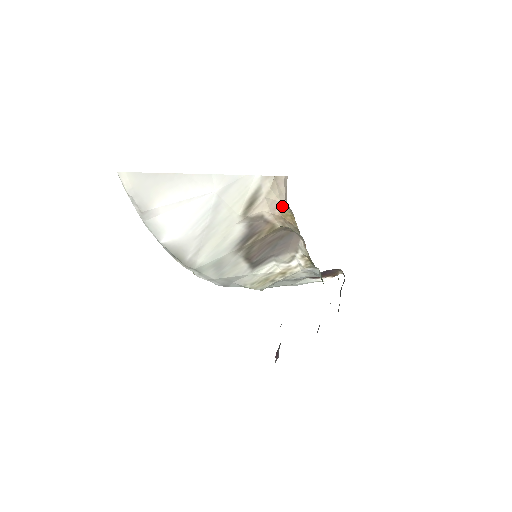
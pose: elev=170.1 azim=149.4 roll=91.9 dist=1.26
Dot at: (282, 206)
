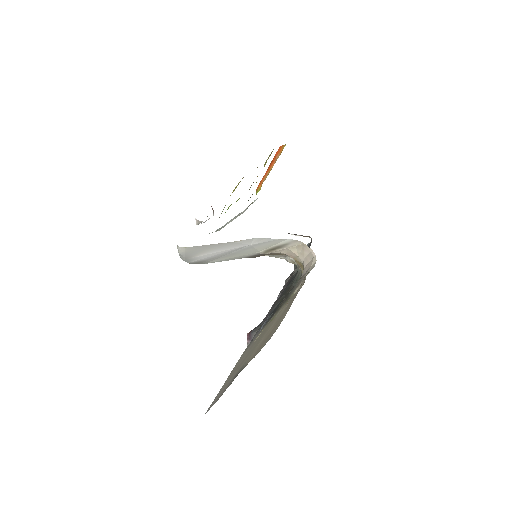
Dot at: (298, 259)
